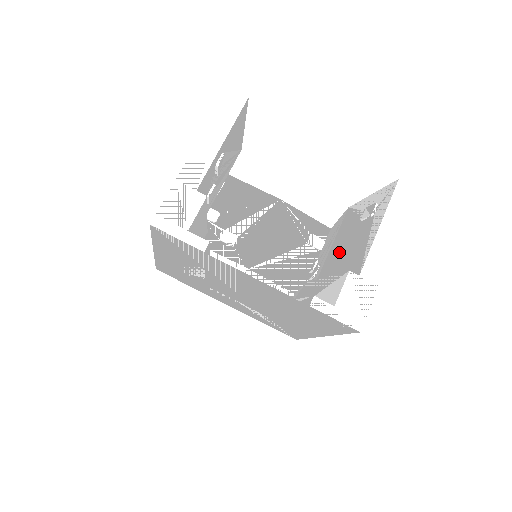
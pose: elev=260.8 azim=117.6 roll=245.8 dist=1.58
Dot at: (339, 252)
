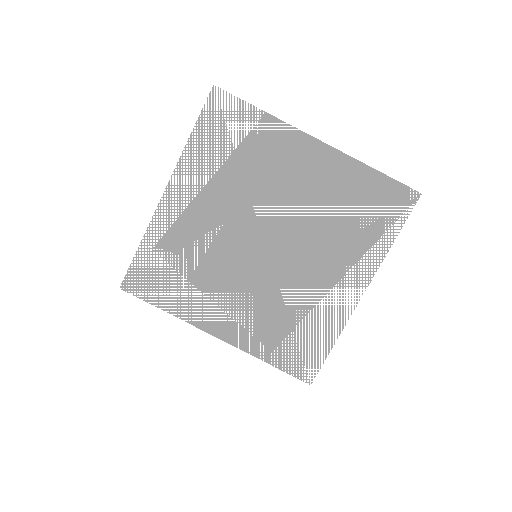
Dot at: occluded
